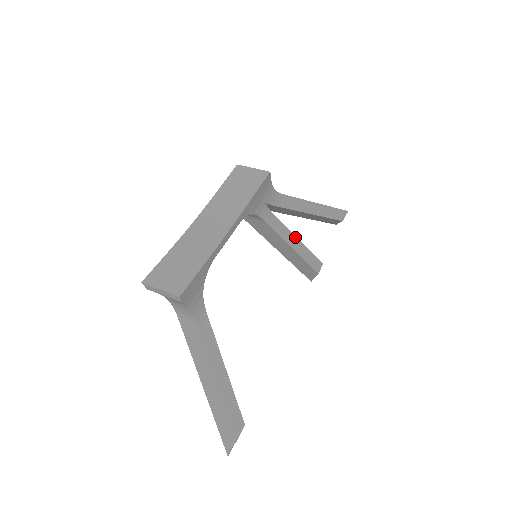
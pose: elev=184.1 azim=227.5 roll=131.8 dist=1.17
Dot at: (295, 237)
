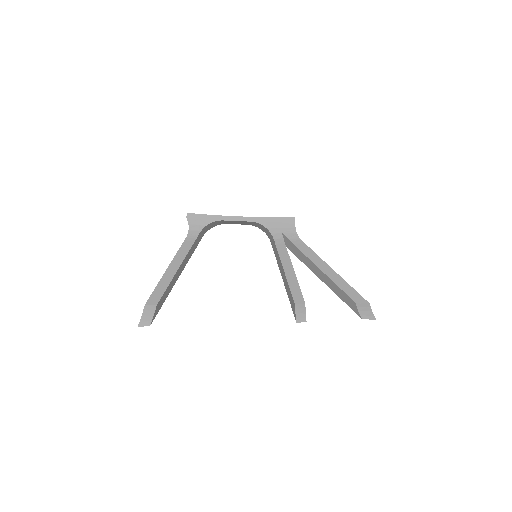
Dot at: (292, 268)
